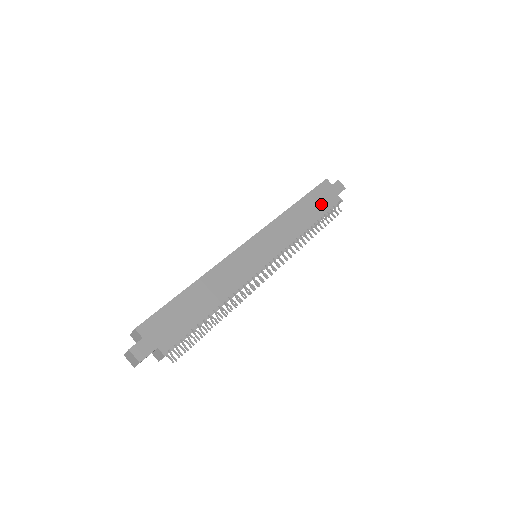
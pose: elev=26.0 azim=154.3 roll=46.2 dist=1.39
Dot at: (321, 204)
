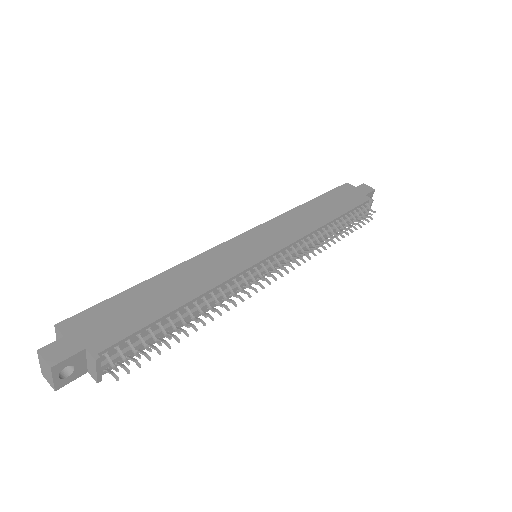
Dot at: (343, 203)
